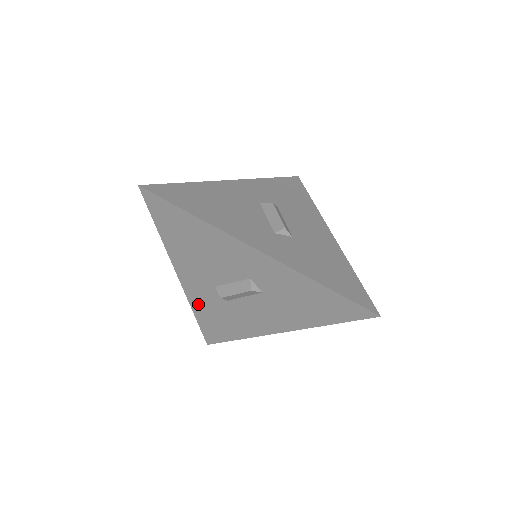
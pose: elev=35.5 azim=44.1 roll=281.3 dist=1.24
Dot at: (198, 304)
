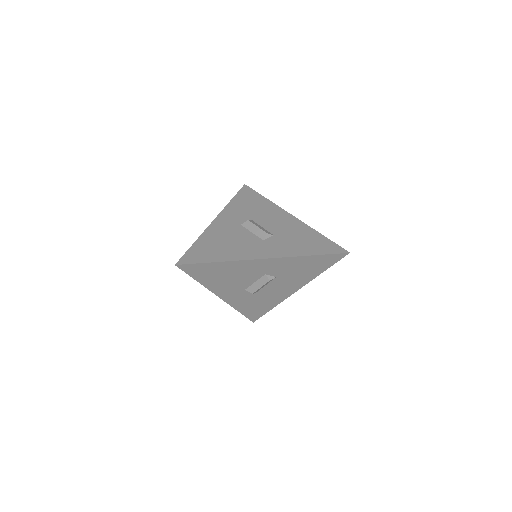
Dot at: (238, 304)
